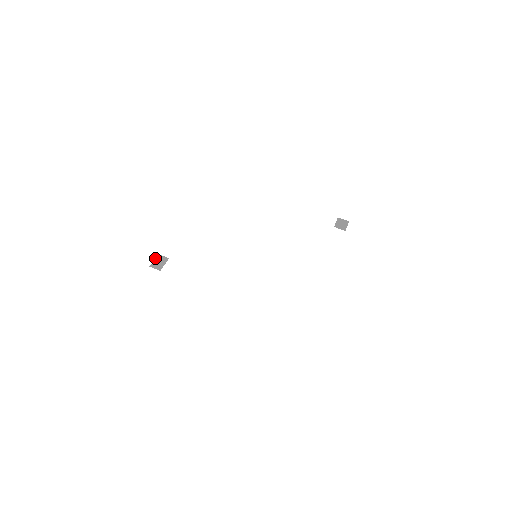
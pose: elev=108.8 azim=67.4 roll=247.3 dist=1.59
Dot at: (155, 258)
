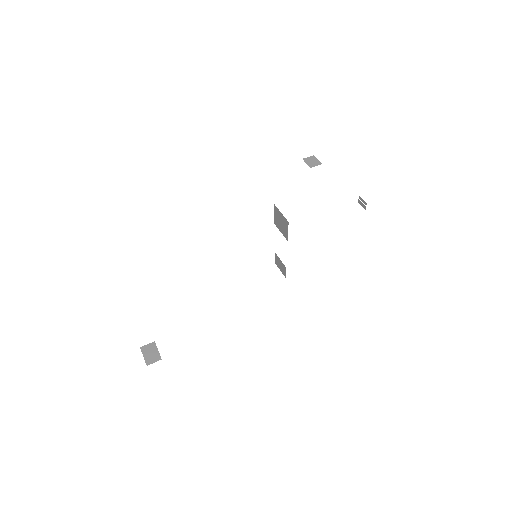
Dot at: occluded
